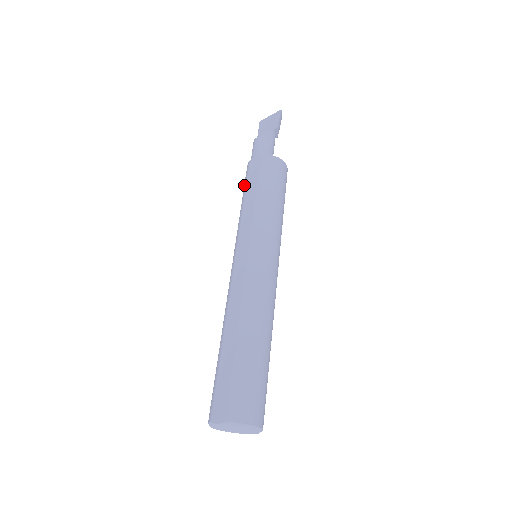
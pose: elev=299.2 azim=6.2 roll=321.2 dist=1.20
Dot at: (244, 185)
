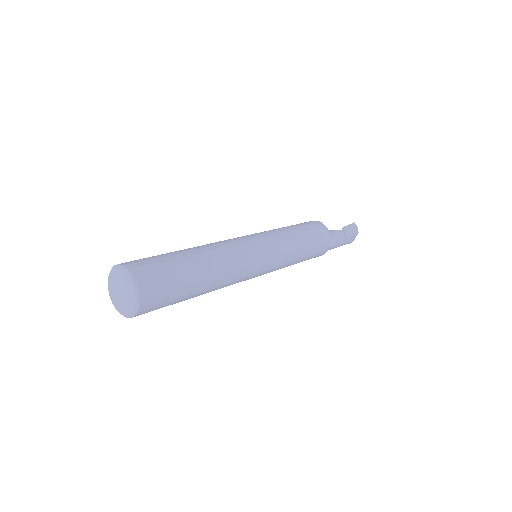
Dot at: occluded
